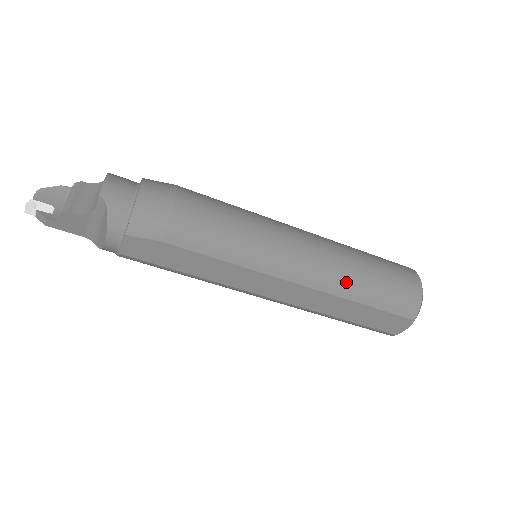
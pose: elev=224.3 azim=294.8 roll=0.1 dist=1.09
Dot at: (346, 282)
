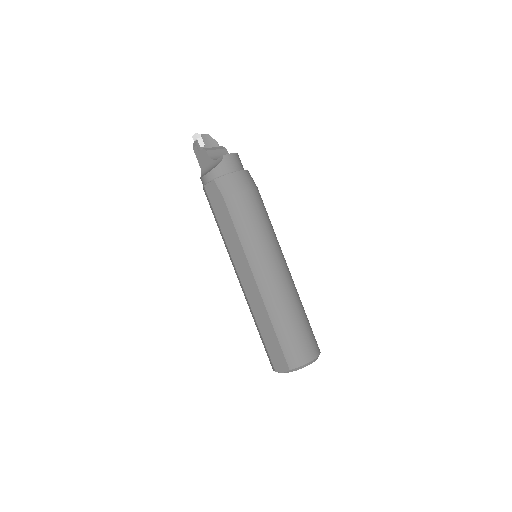
Dot at: (278, 309)
